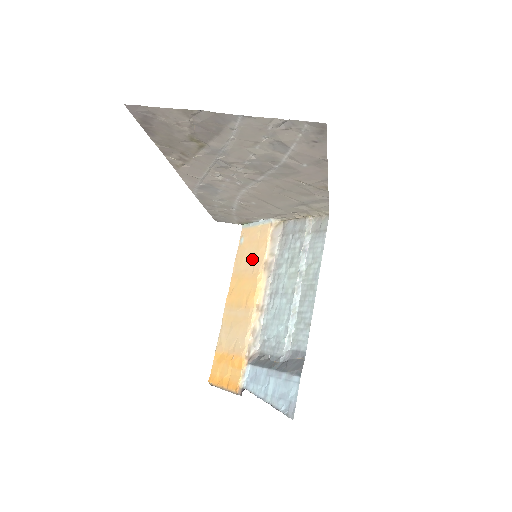
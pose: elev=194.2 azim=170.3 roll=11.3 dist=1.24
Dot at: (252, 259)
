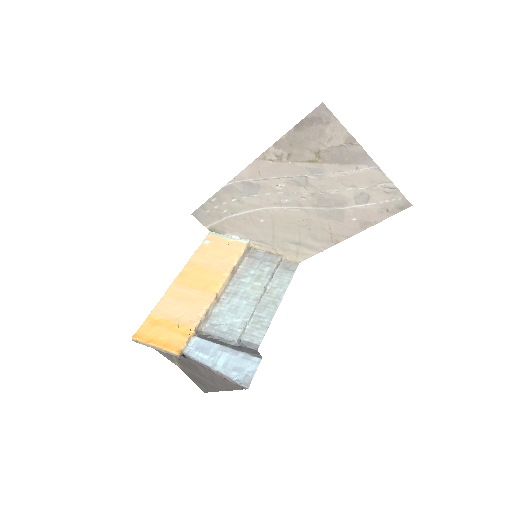
Dot at: (219, 259)
